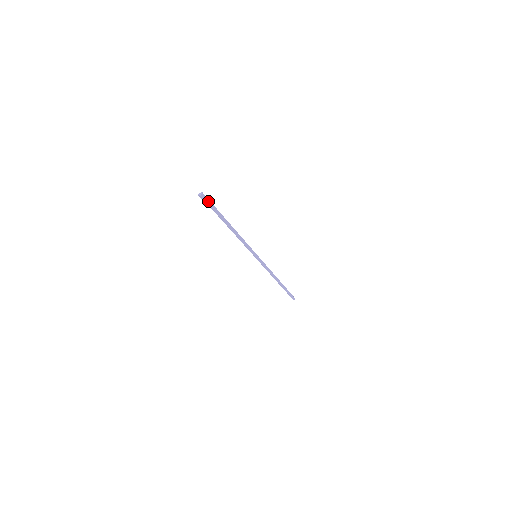
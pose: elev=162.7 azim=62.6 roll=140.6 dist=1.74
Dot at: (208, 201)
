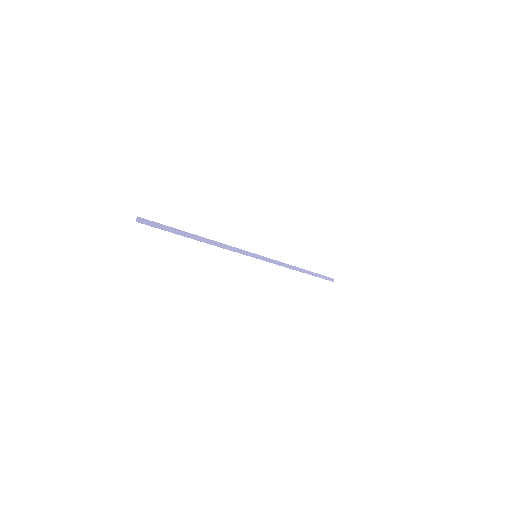
Dot at: (152, 223)
